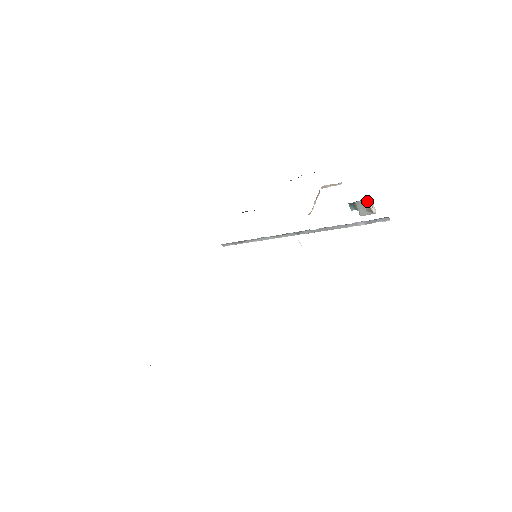
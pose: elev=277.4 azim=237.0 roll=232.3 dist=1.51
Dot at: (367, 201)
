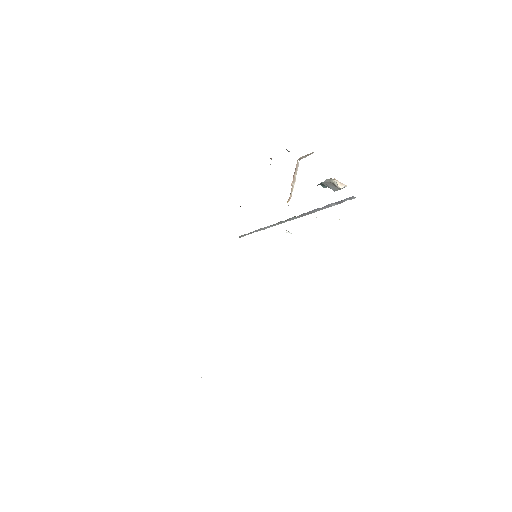
Dot at: (331, 180)
